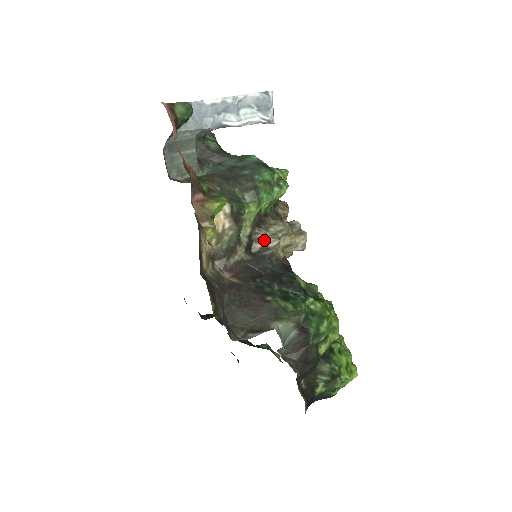
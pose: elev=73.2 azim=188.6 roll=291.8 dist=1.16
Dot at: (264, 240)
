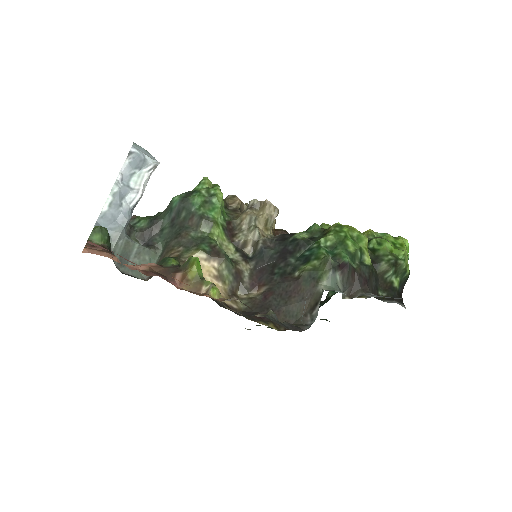
Dot at: (248, 240)
